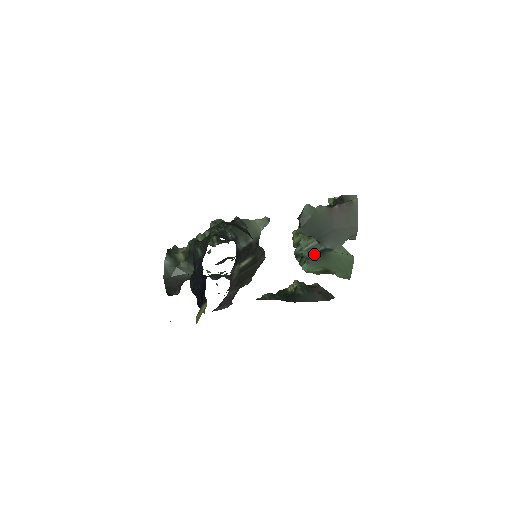
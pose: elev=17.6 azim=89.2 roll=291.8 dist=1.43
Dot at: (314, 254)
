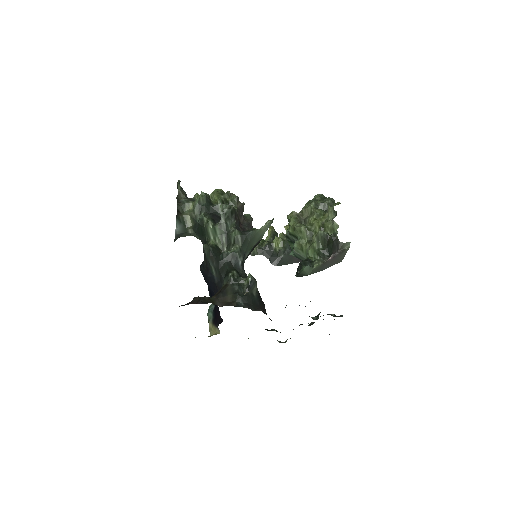
Dot at: (302, 260)
